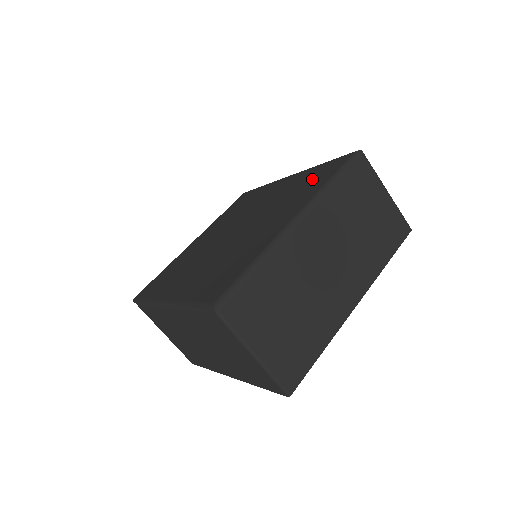
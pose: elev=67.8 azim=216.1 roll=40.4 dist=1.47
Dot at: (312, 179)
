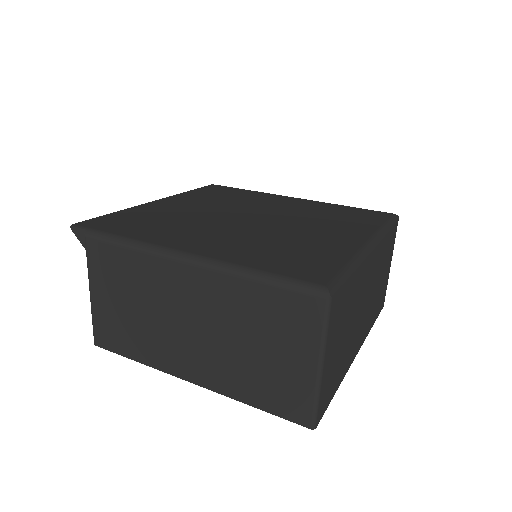
Dot at: (350, 214)
